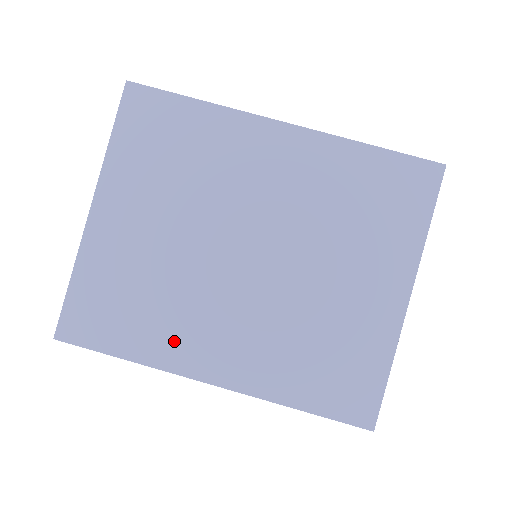
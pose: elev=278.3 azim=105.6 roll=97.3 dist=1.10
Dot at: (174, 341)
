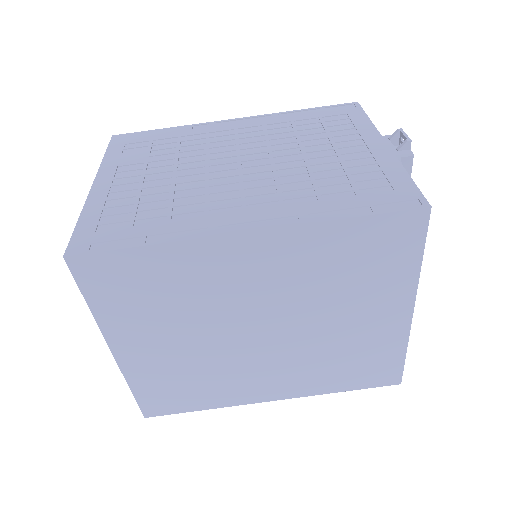
Dot at: (232, 392)
